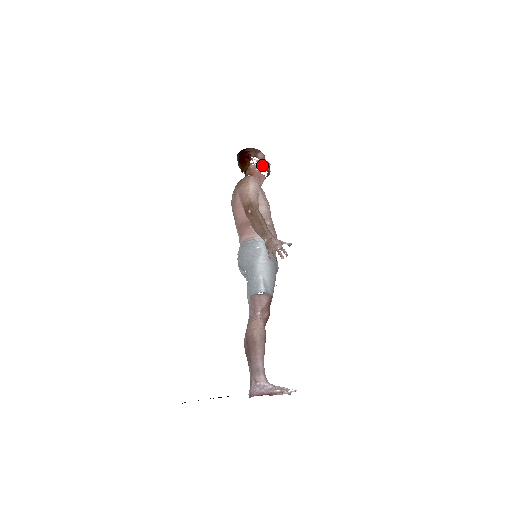
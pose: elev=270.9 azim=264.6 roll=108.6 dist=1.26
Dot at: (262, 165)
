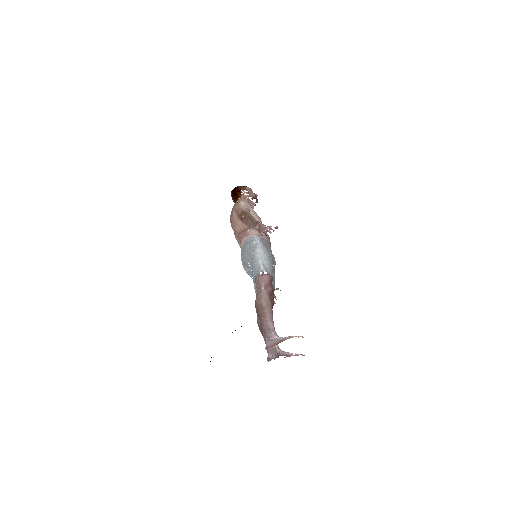
Dot at: (250, 194)
